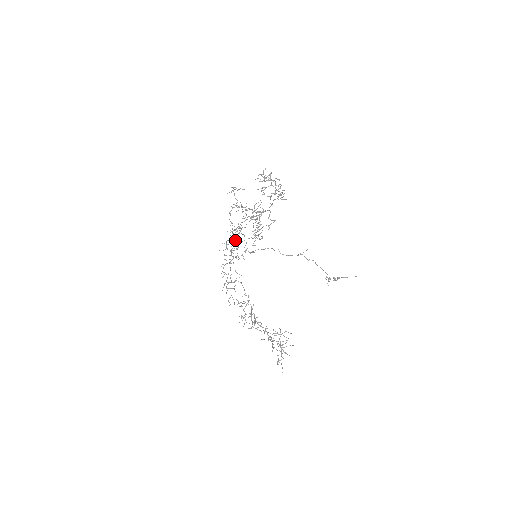
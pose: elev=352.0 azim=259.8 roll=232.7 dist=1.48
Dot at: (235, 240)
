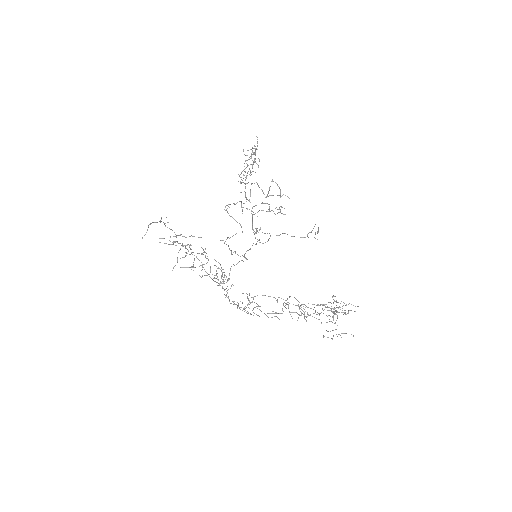
Dot at: occluded
